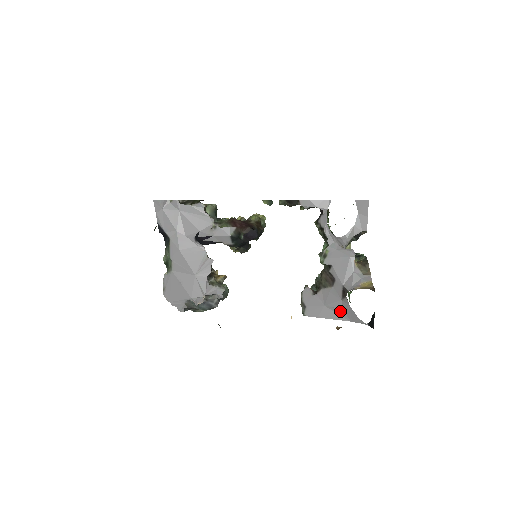
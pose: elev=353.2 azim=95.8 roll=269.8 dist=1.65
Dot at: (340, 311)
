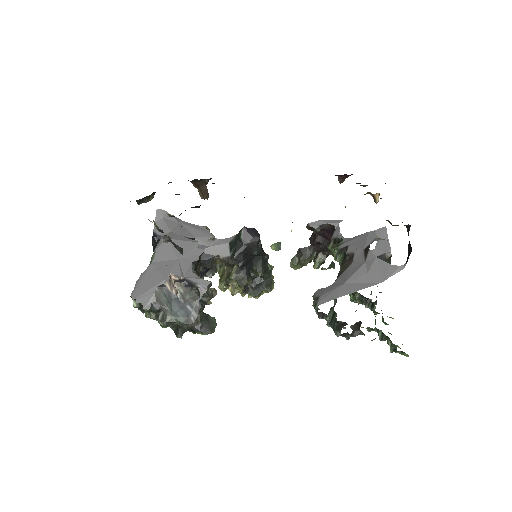
Dot at: (366, 277)
